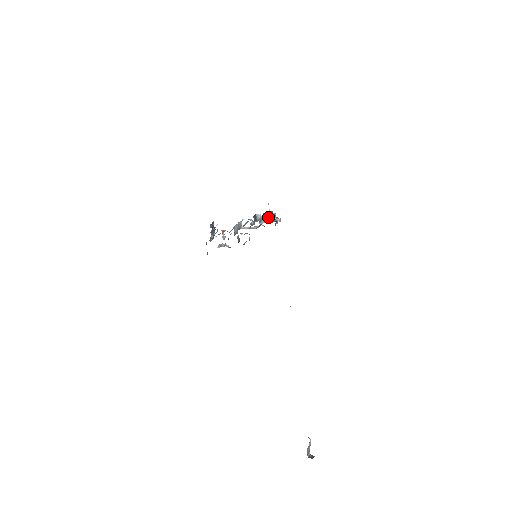
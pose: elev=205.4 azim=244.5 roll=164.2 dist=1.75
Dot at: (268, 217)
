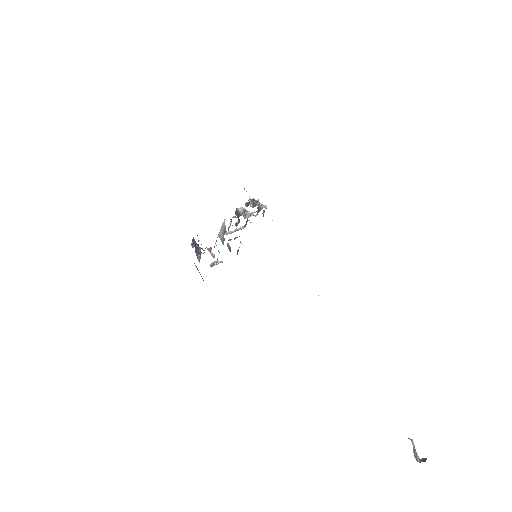
Dot at: (251, 206)
